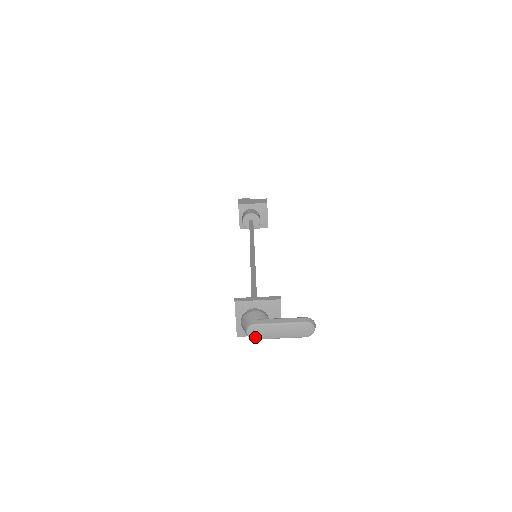
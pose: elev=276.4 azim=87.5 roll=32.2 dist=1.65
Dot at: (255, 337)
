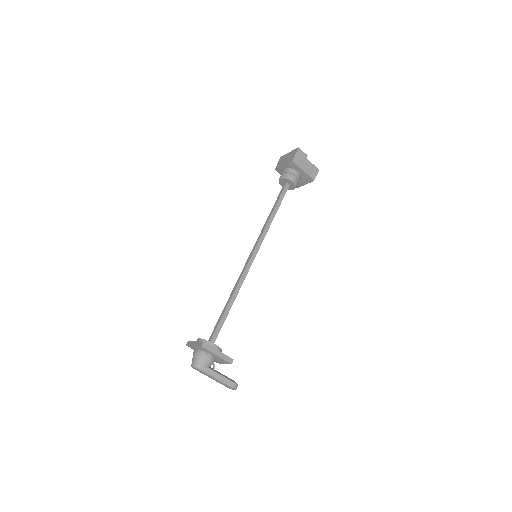
Dot at: (195, 369)
